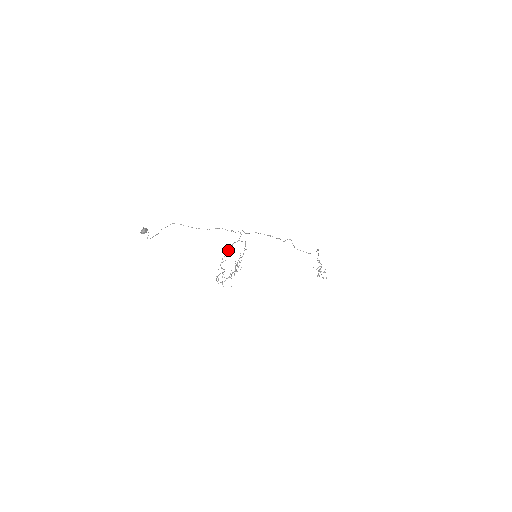
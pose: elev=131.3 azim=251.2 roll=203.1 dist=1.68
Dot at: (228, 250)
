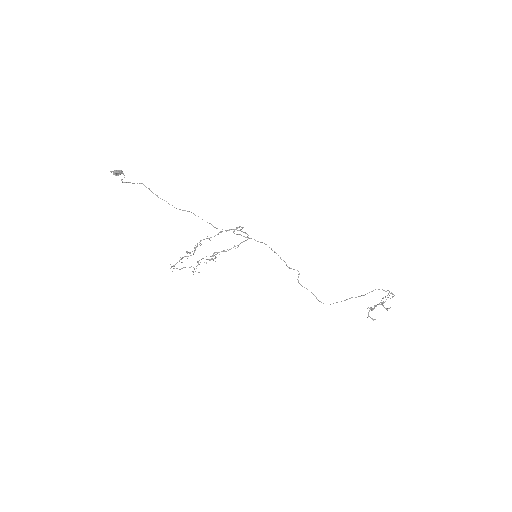
Dot at: (217, 234)
